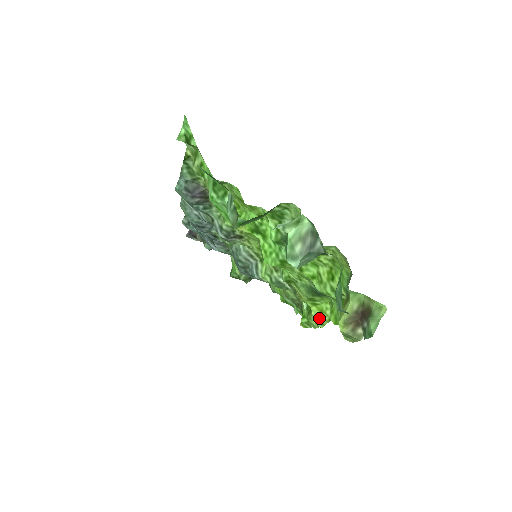
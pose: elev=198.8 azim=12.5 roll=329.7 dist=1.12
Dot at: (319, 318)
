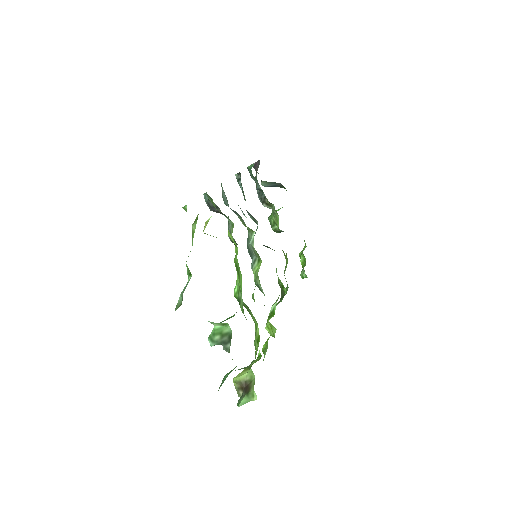
Dot at: (269, 329)
